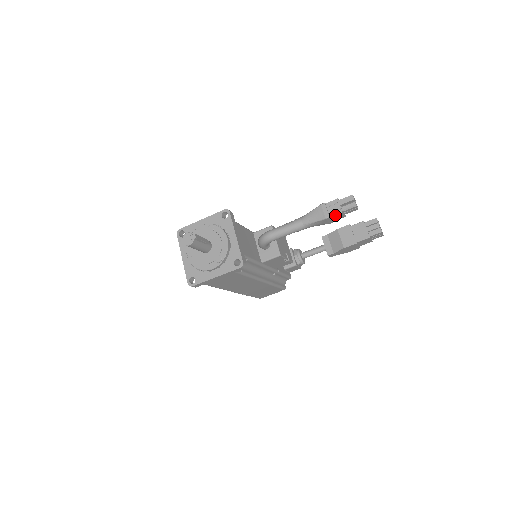
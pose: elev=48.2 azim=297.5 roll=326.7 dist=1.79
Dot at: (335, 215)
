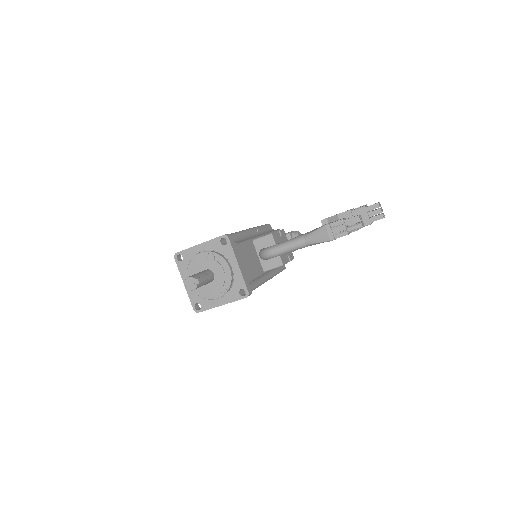
Dot at: occluded
